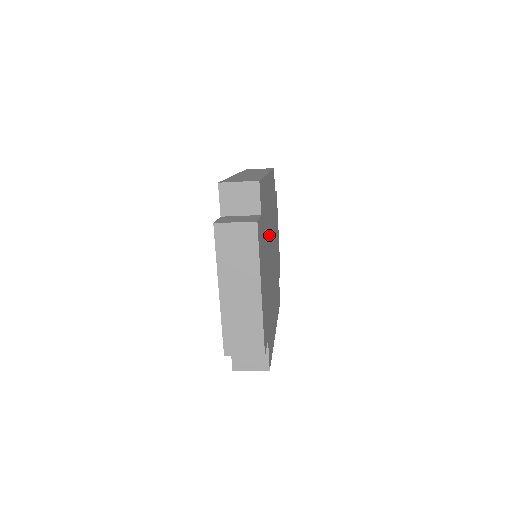
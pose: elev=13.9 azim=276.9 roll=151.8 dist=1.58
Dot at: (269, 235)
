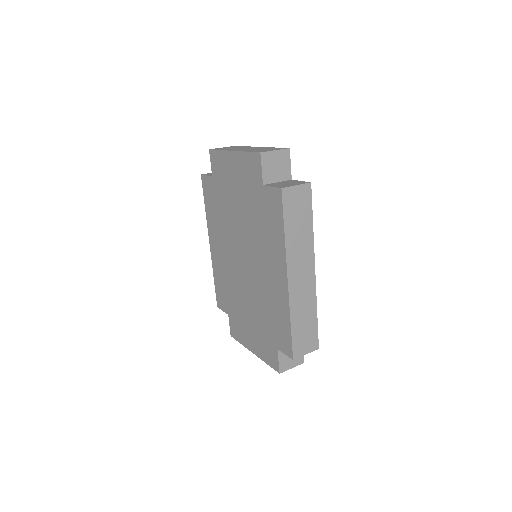
Dot at: occluded
